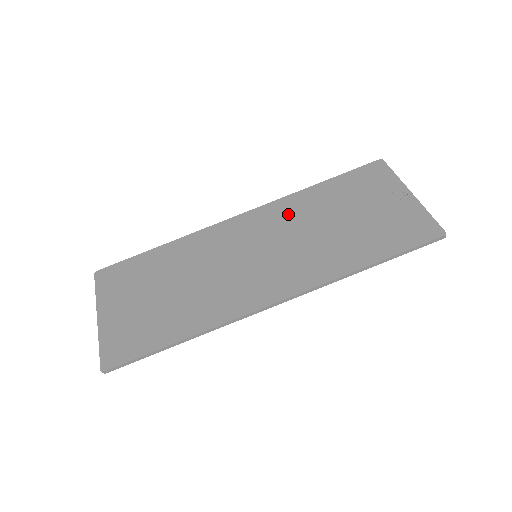
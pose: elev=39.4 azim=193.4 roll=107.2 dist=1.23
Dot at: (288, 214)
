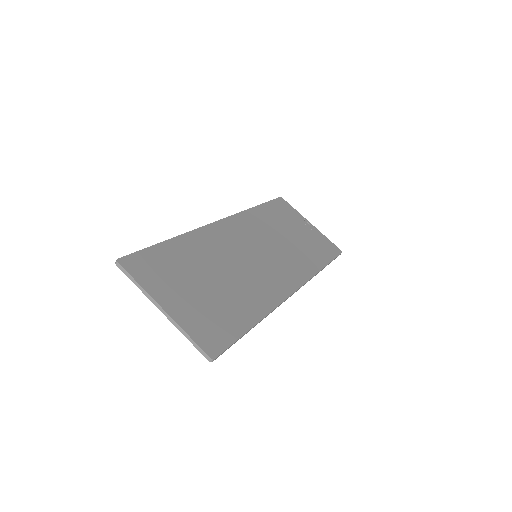
Dot at: (255, 226)
